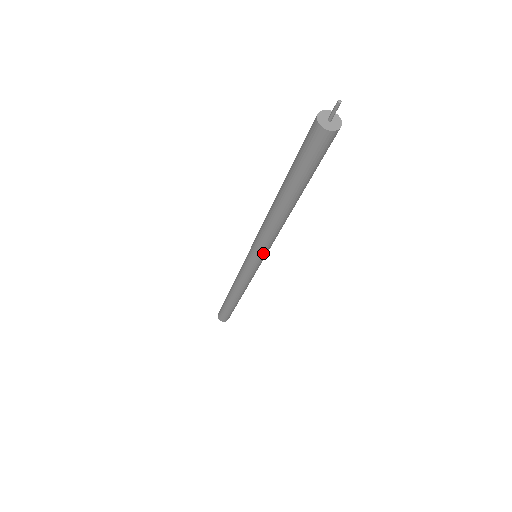
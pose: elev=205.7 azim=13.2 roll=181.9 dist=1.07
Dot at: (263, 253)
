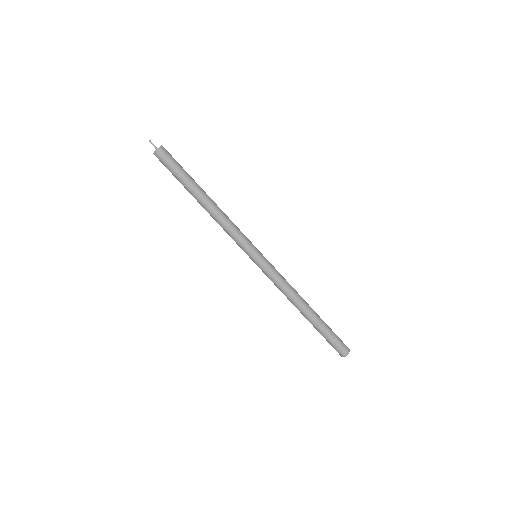
Dot at: (248, 242)
